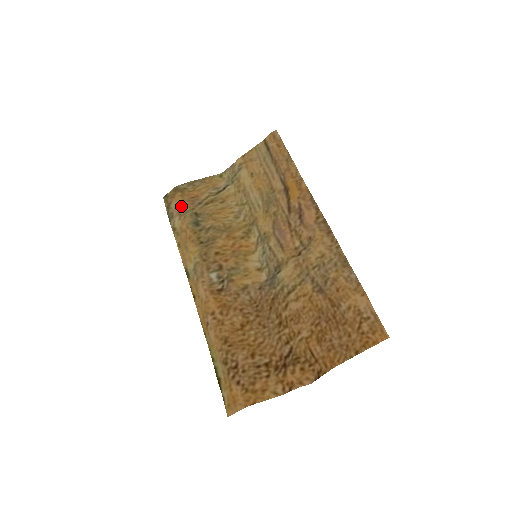
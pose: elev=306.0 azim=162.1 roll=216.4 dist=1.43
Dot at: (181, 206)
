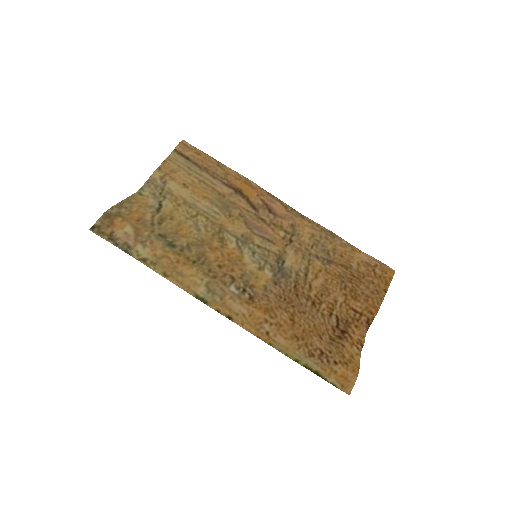
Dot at: (135, 232)
